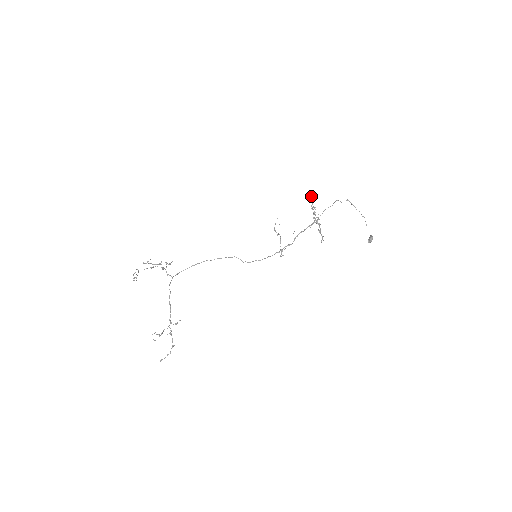
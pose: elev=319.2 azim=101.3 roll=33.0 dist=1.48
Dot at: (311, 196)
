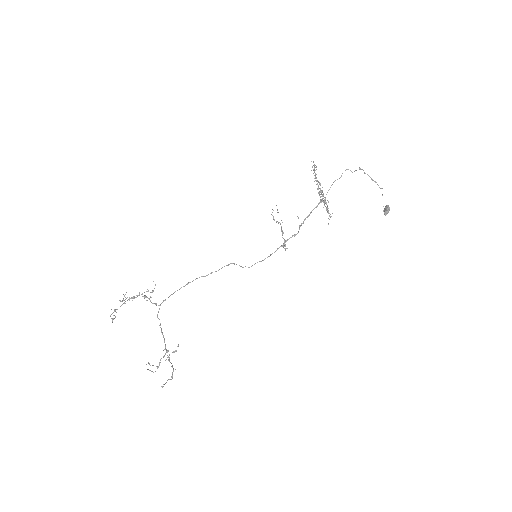
Dot at: (314, 169)
